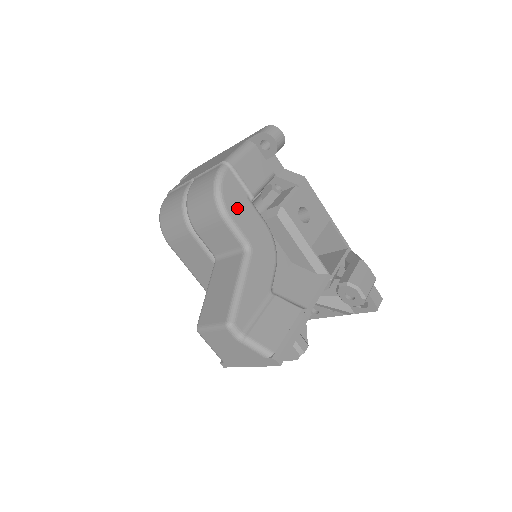
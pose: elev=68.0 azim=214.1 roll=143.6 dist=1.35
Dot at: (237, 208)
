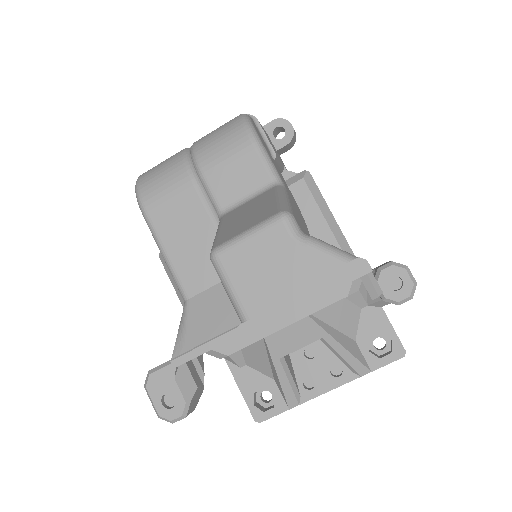
Dot at: (265, 147)
